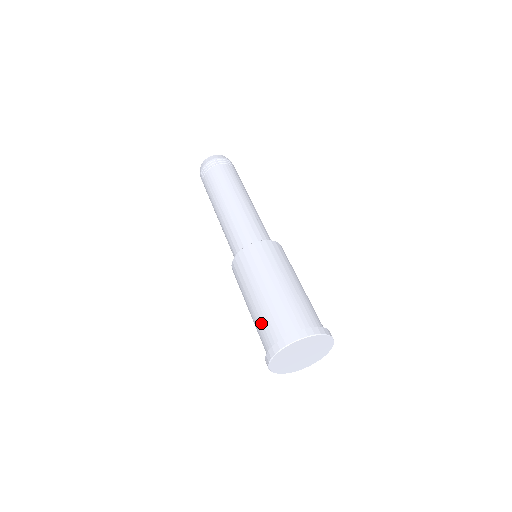
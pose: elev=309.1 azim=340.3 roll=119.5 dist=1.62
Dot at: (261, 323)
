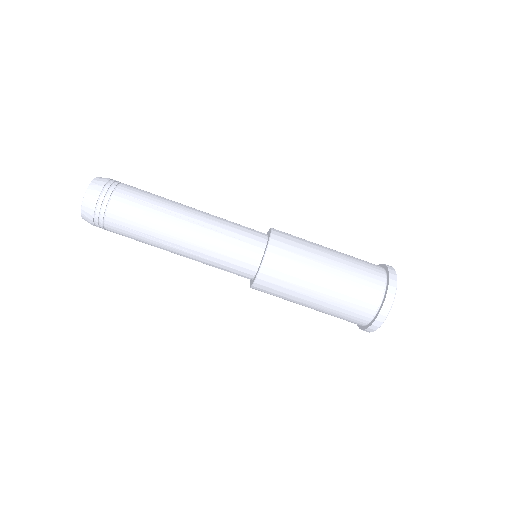
Dot at: occluded
